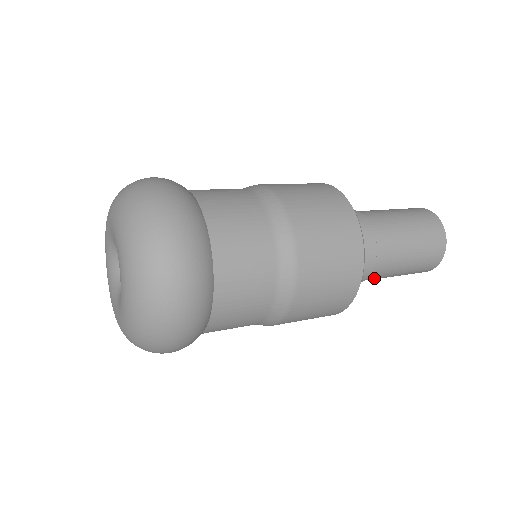
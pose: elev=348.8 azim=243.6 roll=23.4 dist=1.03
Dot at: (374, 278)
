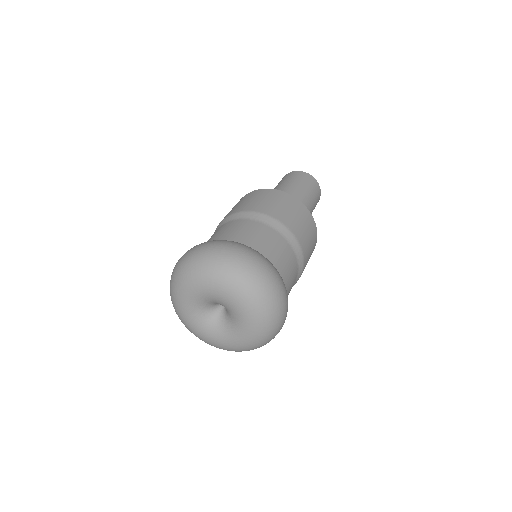
Dot at: occluded
